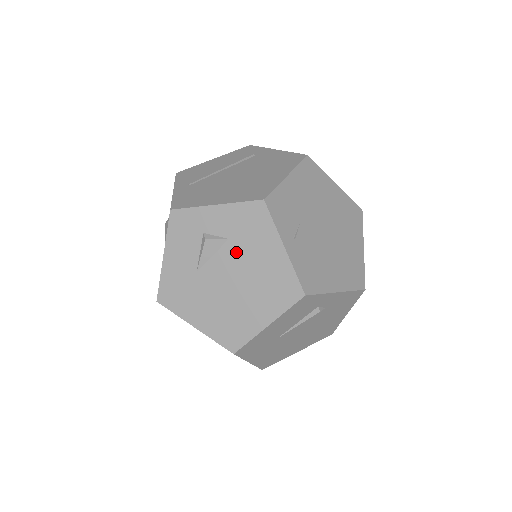
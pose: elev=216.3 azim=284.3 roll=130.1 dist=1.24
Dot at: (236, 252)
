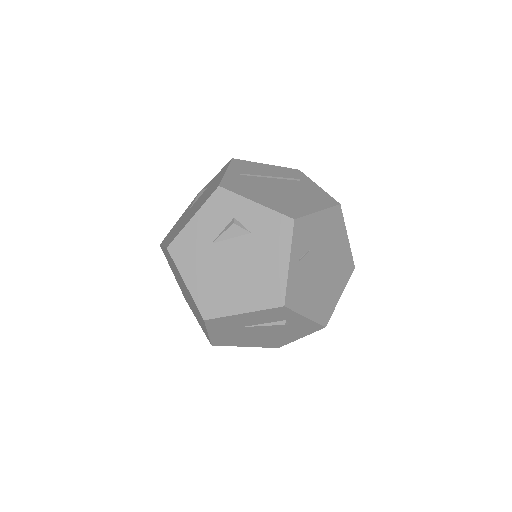
Dot at: (251, 246)
